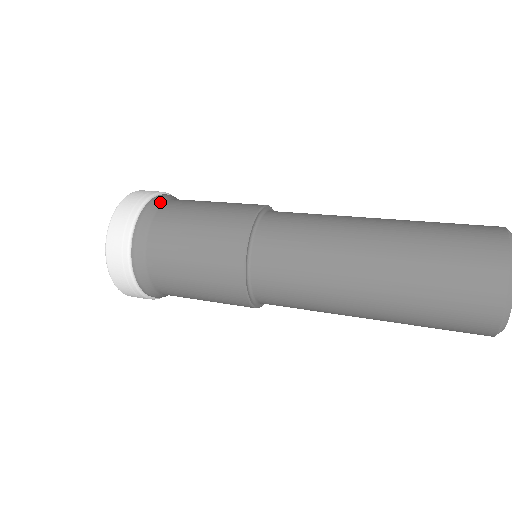
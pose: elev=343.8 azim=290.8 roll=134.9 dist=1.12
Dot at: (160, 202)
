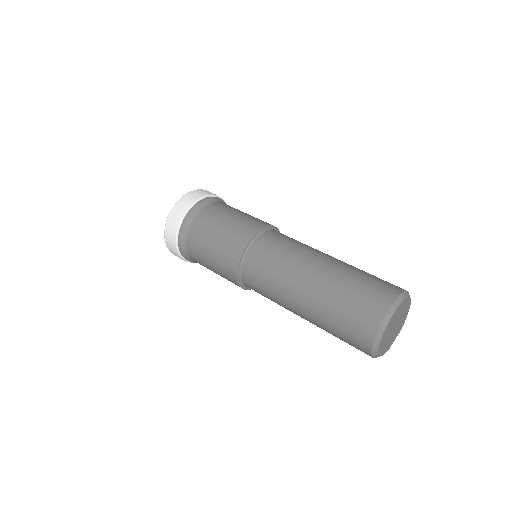
Dot at: (210, 201)
